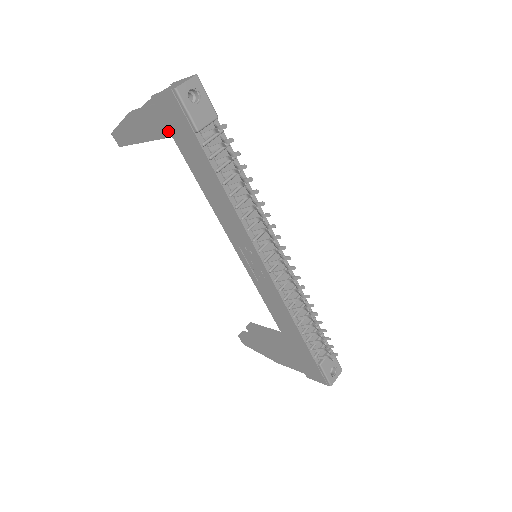
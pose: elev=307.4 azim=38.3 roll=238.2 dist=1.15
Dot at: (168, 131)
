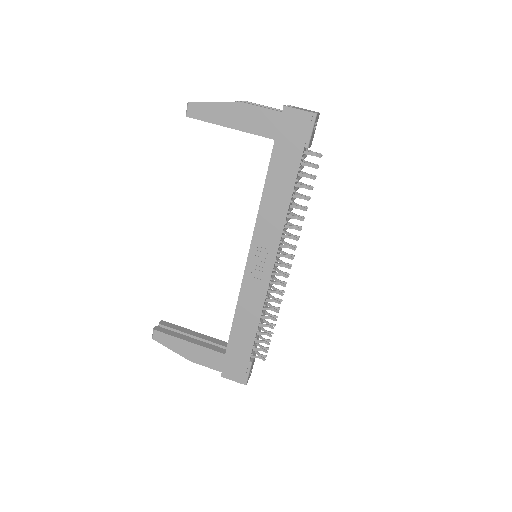
Dot at: (275, 134)
